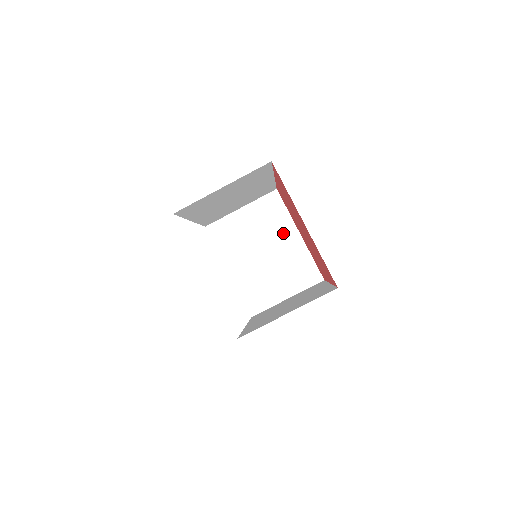
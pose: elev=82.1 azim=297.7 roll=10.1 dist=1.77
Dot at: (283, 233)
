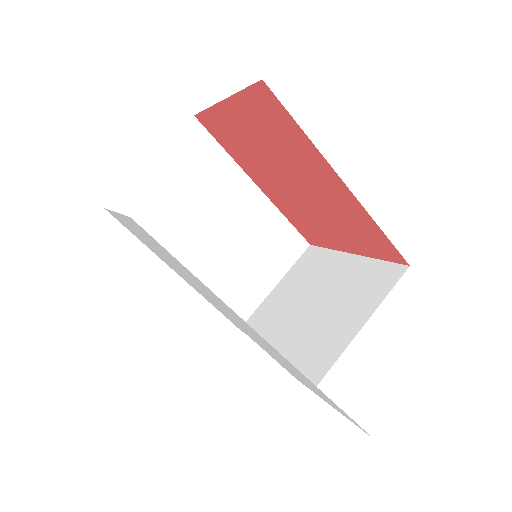
Dot at: (330, 269)
